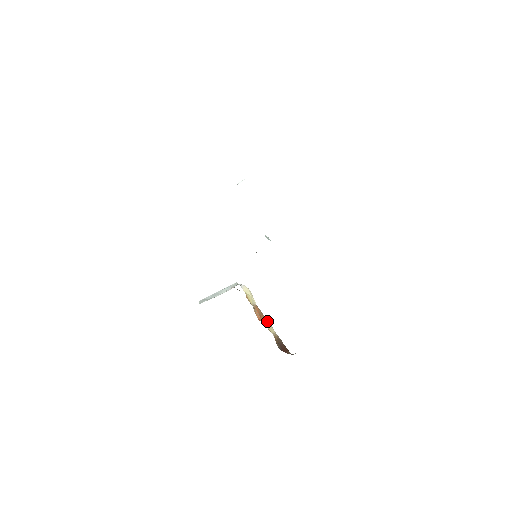
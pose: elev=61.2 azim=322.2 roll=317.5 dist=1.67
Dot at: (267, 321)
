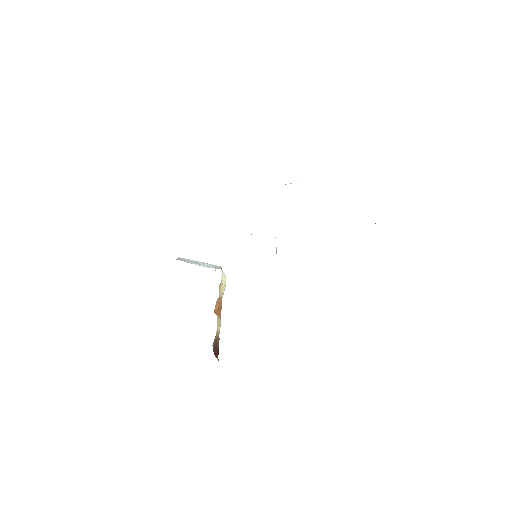
Dot at: (220, 318)
